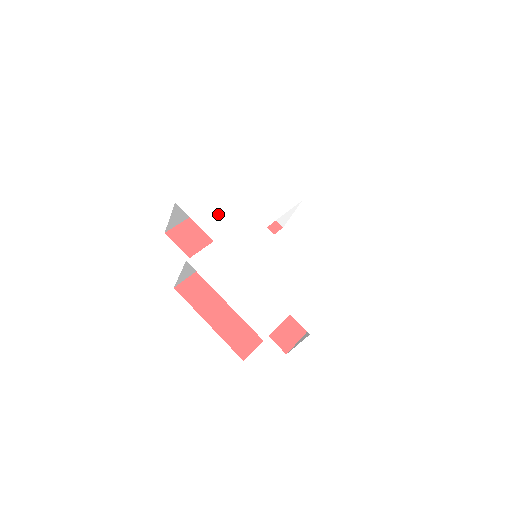
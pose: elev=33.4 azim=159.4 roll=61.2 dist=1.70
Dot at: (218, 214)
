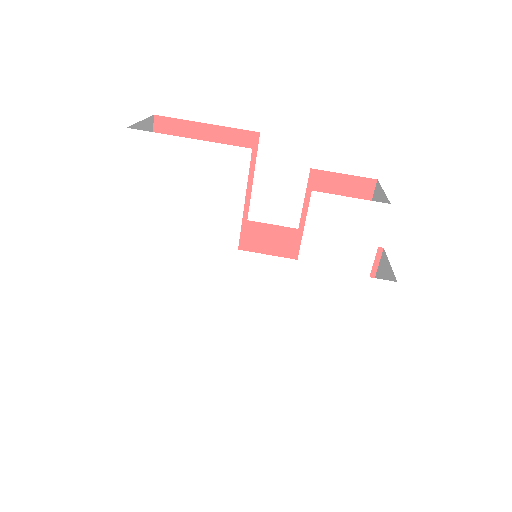
Dot at: (173, 282)
